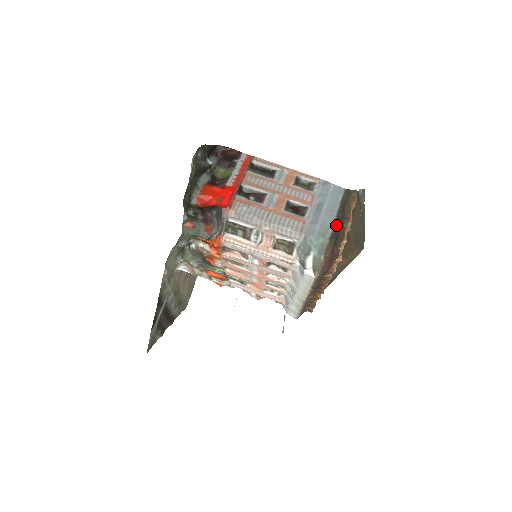
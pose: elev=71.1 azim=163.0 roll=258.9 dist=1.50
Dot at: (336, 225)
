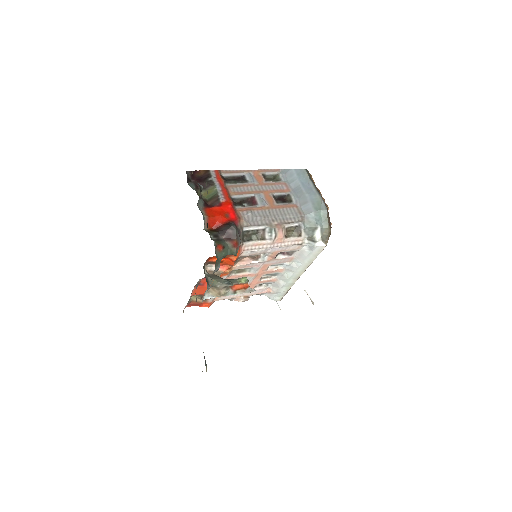
Dot at: (321, 198)
